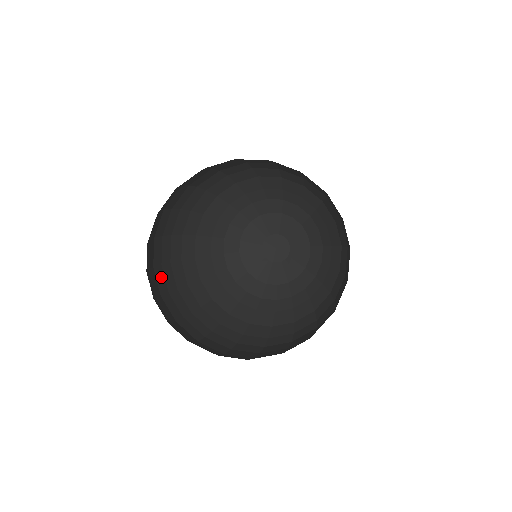
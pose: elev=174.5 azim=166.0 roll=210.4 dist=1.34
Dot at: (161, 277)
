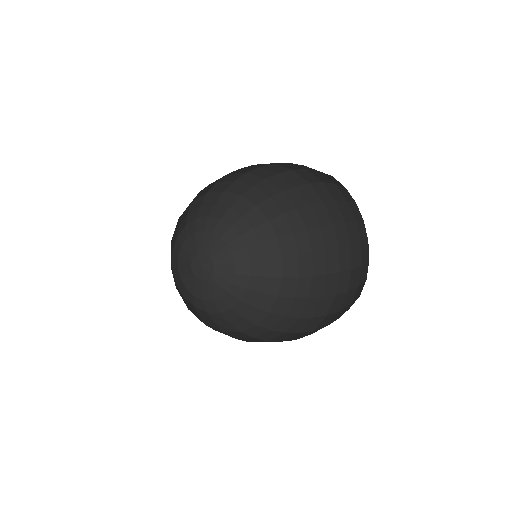
Dot at: occluded
